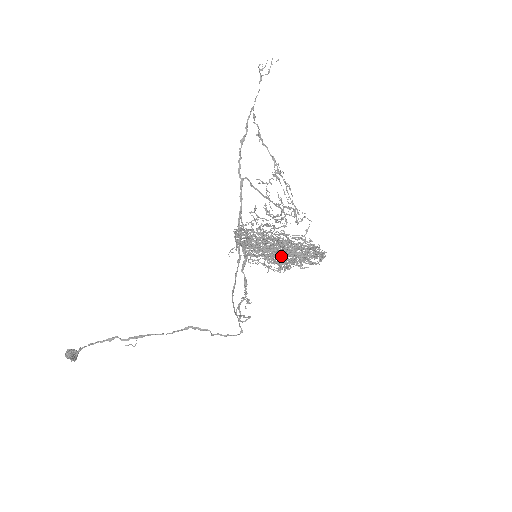
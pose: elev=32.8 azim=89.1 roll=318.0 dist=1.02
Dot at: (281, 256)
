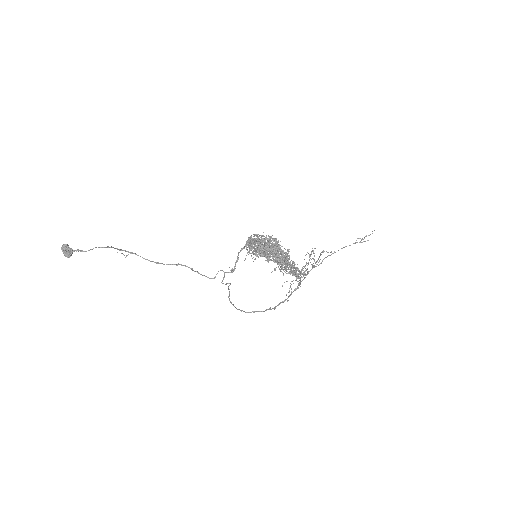
Dot at: occluded
